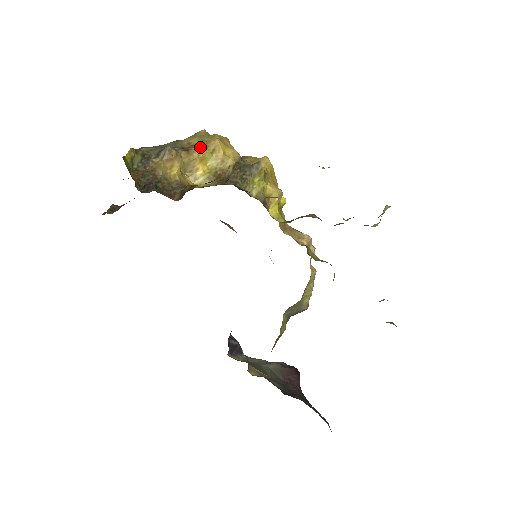
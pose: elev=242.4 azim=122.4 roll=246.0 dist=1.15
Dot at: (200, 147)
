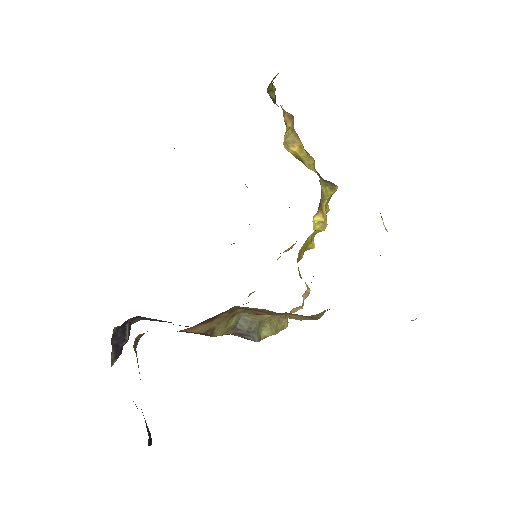
Dot at: (303, 146)
